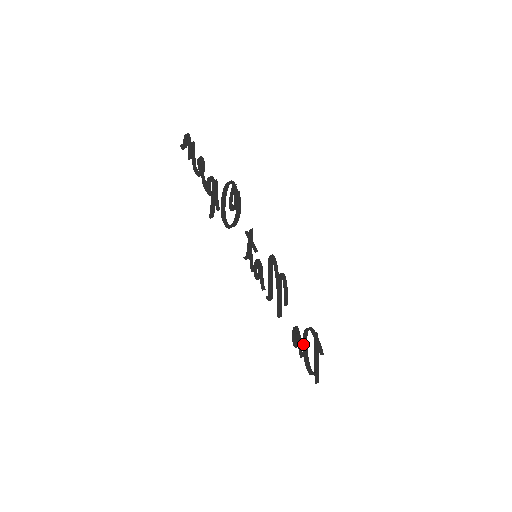
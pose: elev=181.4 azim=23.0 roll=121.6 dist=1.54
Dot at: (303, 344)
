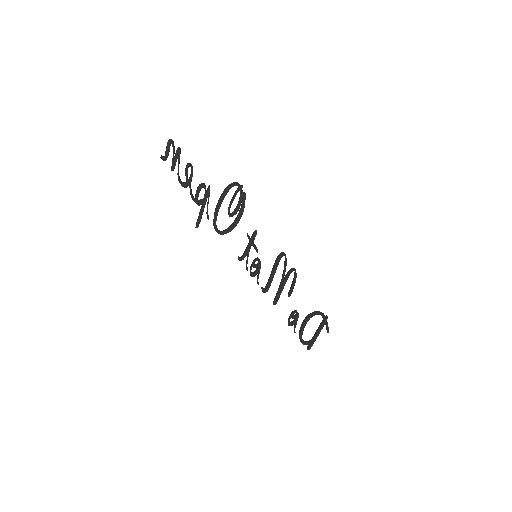
Dot at: (302, 323)
